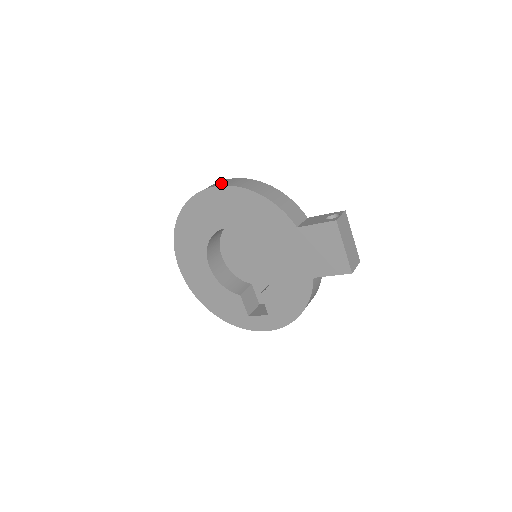
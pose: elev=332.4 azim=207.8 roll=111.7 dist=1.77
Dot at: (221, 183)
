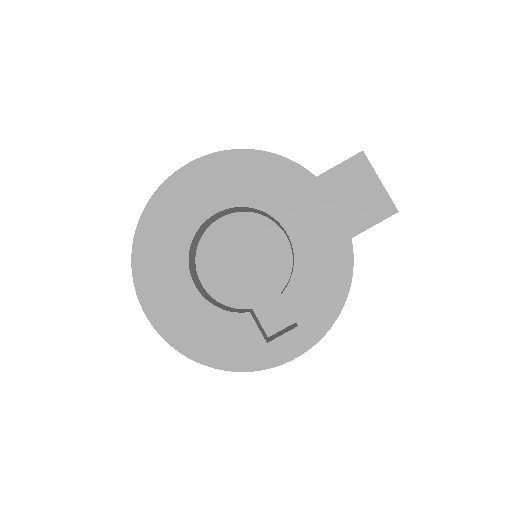
Dot at: occluded
